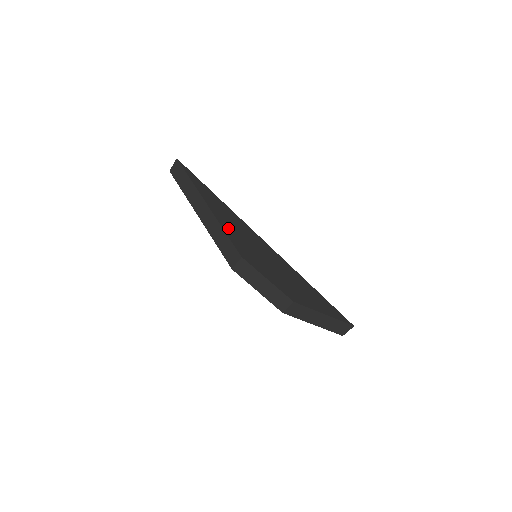
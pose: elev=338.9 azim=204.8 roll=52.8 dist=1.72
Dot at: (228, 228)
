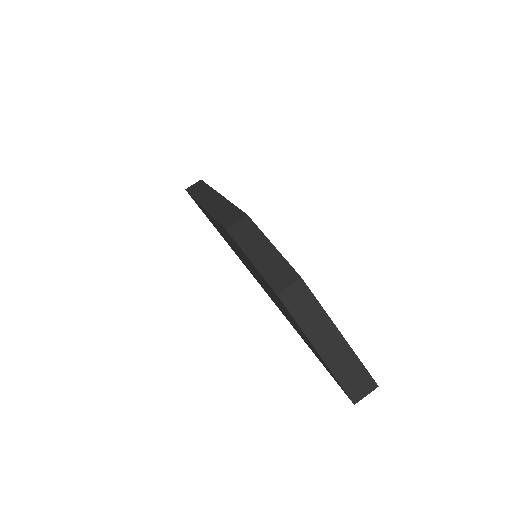
Dot at: occluded
